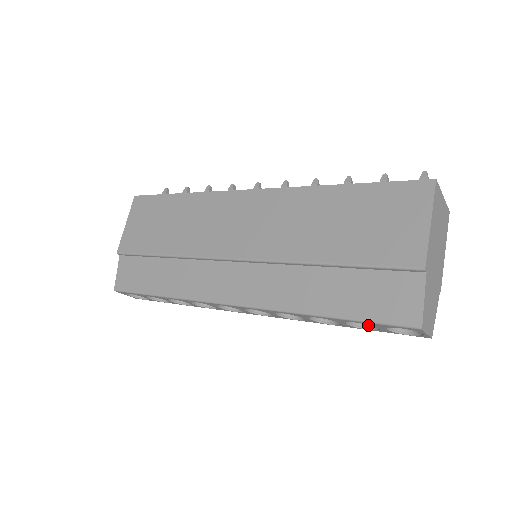
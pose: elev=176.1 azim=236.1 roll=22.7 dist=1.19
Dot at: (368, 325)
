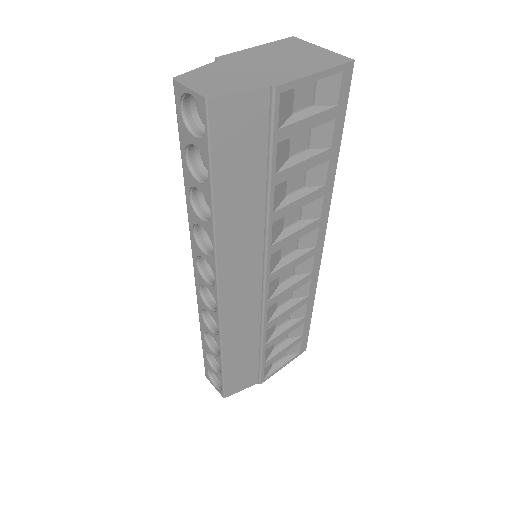
Dot at: (212, 171)
